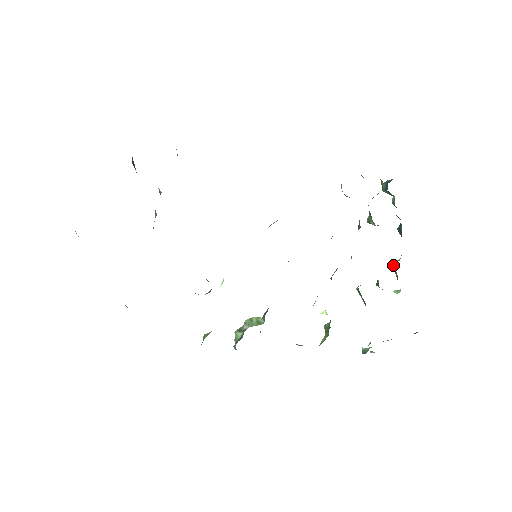
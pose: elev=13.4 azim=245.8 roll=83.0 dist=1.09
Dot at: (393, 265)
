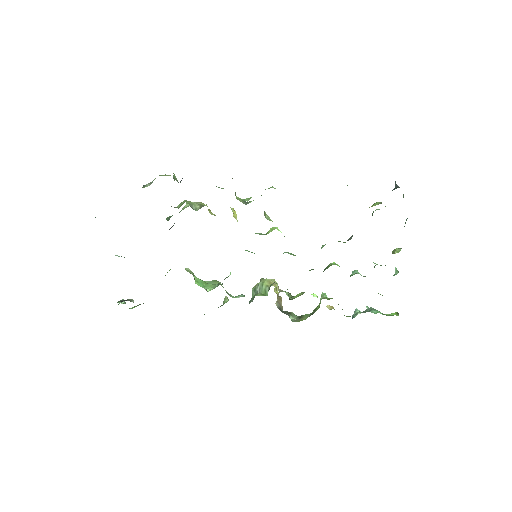
Dot at: occluded
